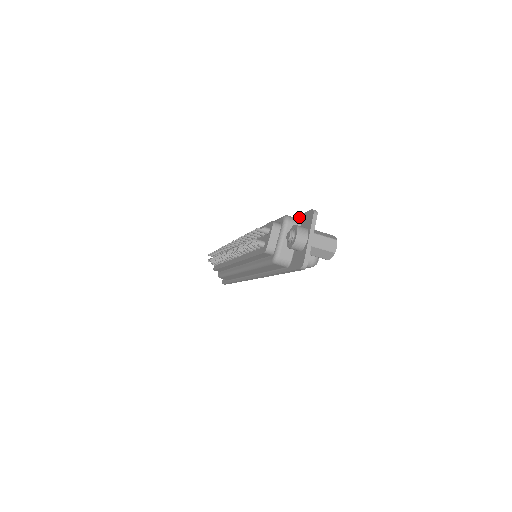
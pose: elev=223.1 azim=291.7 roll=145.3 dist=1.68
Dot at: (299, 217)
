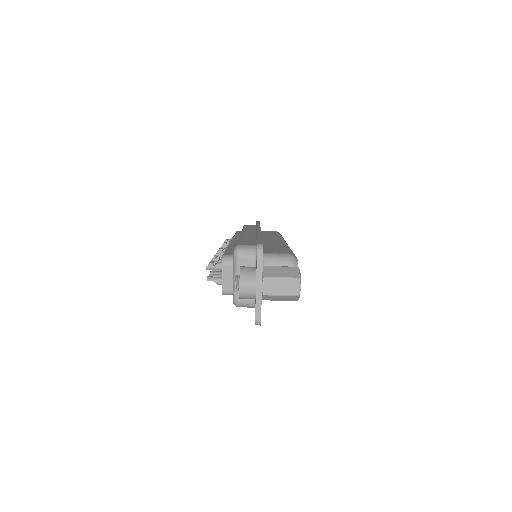
Dot at: occluded
